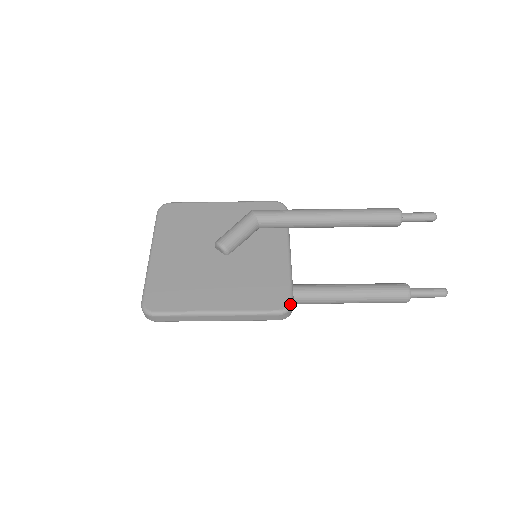
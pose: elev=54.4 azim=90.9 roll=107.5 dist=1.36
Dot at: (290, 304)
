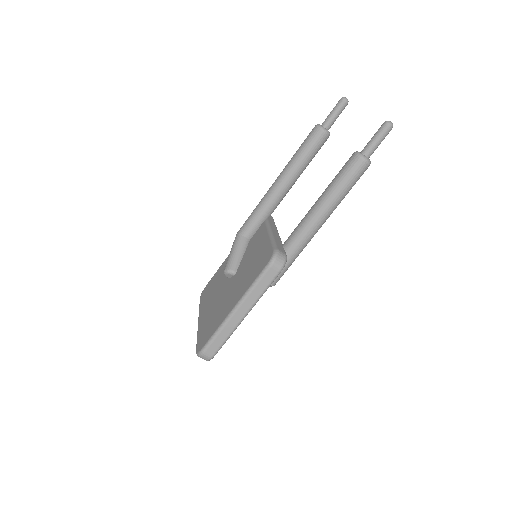
Dot at: (273, 252)
